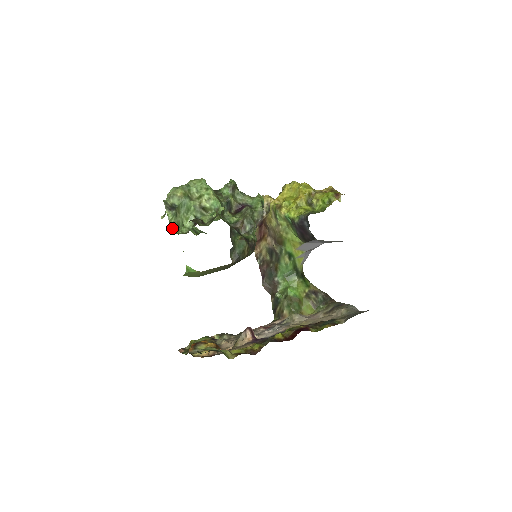
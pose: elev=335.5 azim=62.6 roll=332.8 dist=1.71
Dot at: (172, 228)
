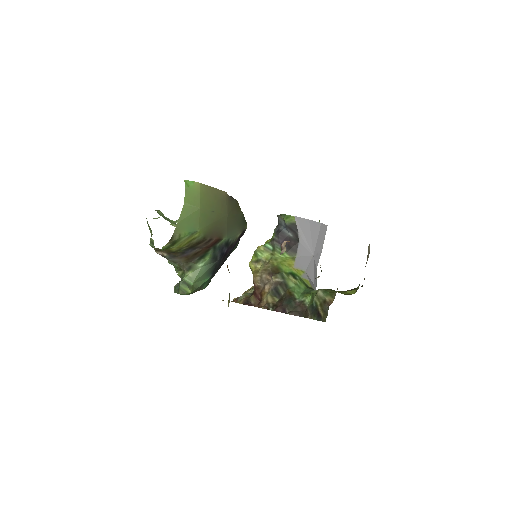
Dot at: occluded
